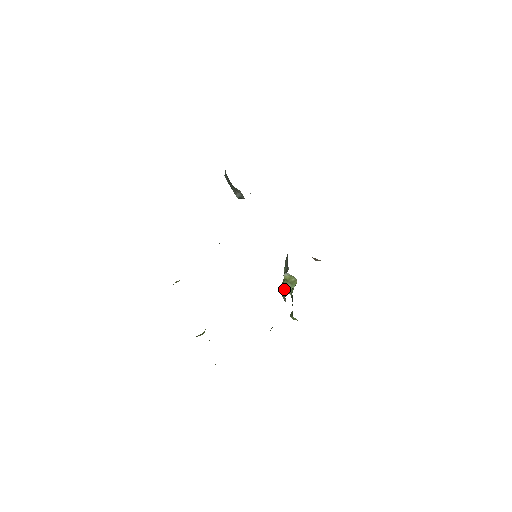
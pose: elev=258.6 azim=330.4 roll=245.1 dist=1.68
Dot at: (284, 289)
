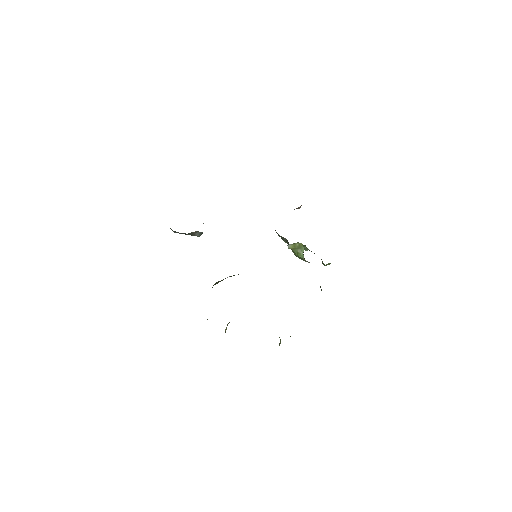
Dot at: (299, 256)
